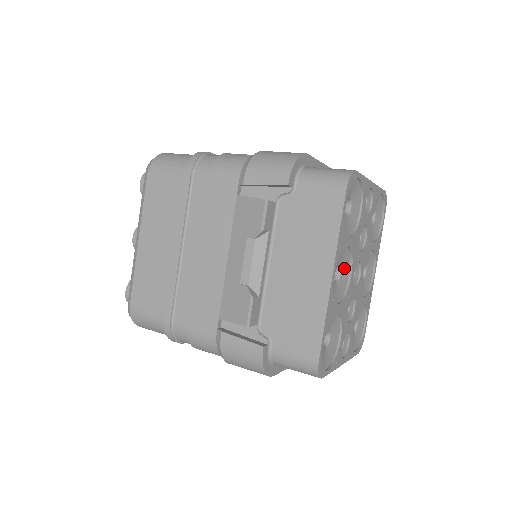
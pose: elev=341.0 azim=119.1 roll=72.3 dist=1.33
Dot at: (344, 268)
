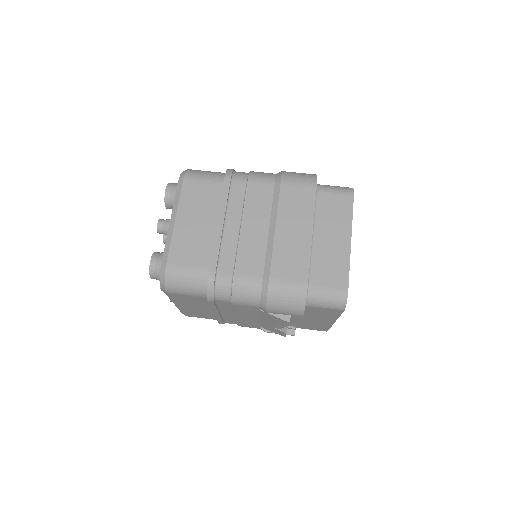
Dot at: occluded
